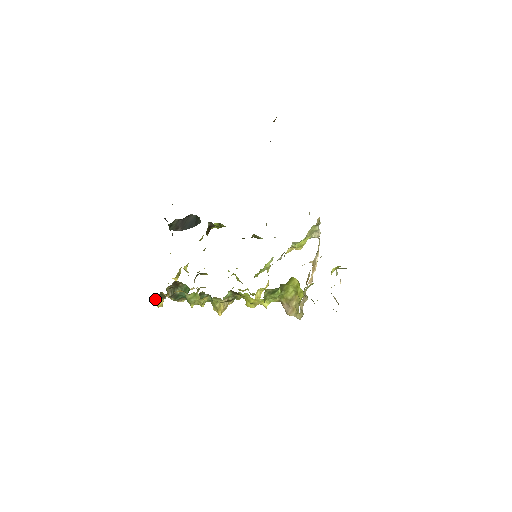
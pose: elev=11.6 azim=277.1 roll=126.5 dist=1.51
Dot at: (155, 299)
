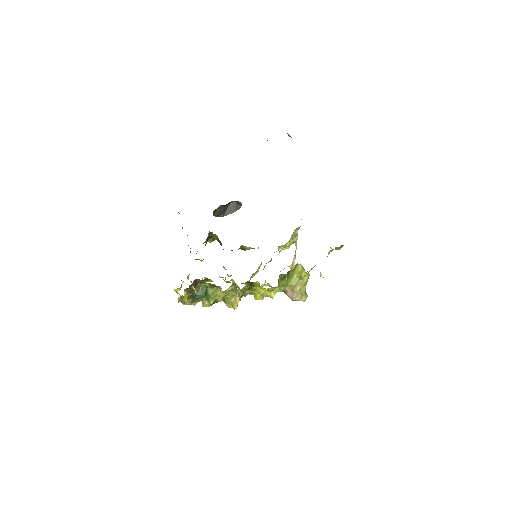
Dot at: (184, 295)
